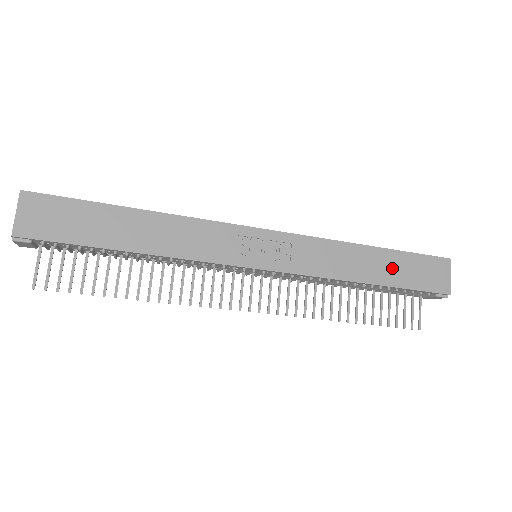
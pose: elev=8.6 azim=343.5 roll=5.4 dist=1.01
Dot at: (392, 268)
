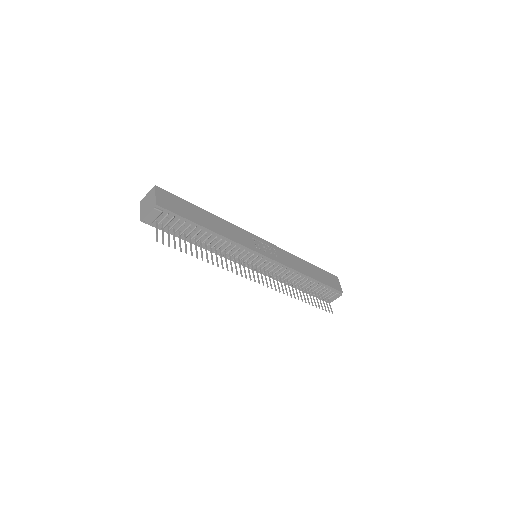
Dot at: (317, 273)
